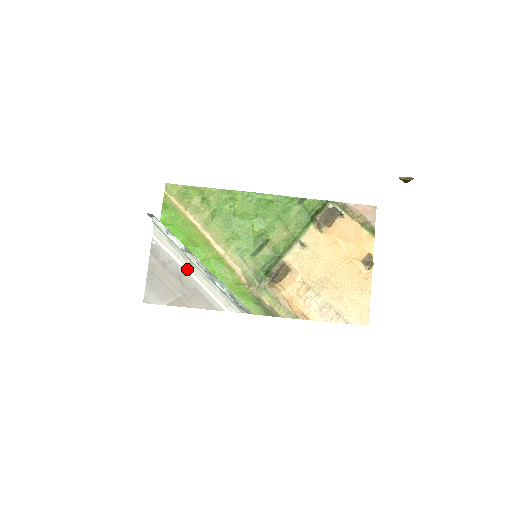
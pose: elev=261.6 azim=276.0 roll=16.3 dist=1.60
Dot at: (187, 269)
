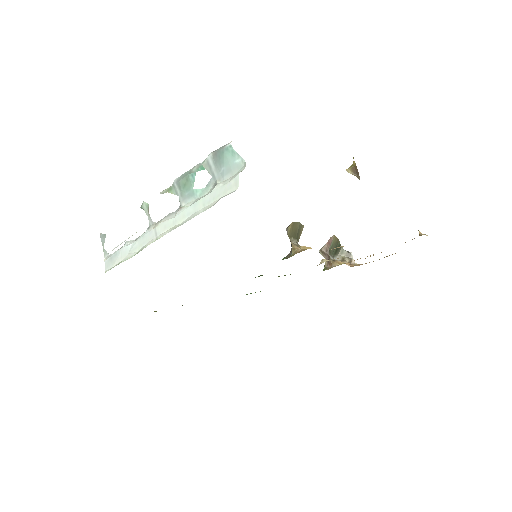
Dot at: occluded
